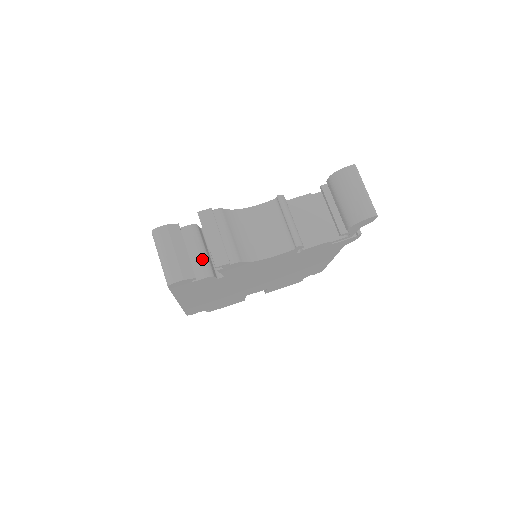
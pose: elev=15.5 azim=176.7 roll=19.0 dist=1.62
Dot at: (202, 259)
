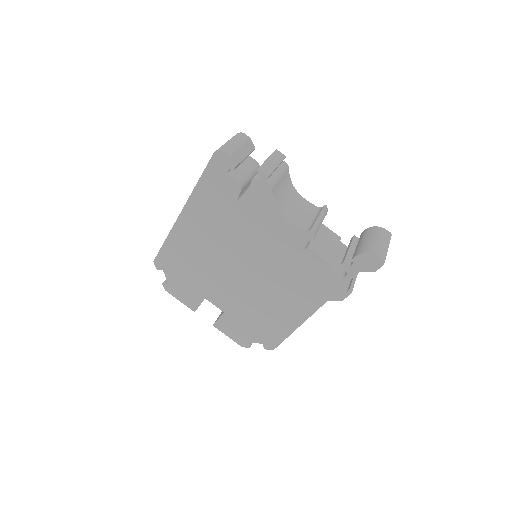
Dot at: (246, 175)
